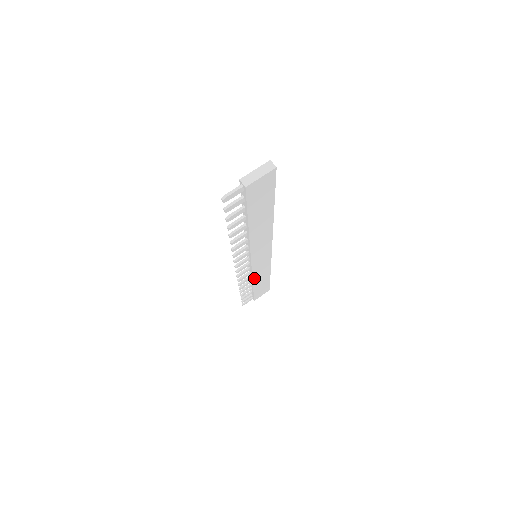
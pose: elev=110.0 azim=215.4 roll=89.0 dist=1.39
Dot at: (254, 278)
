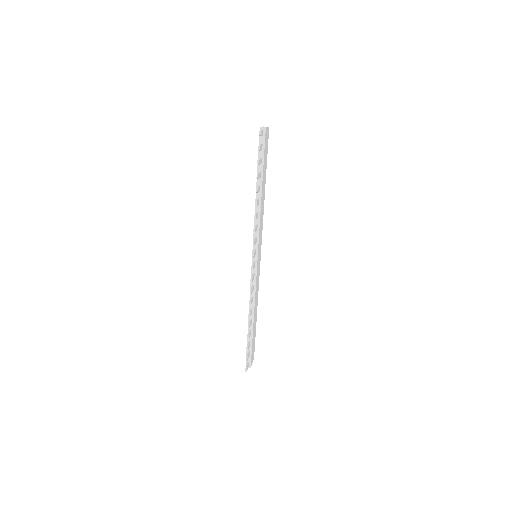
Dot at: (255, 300)
